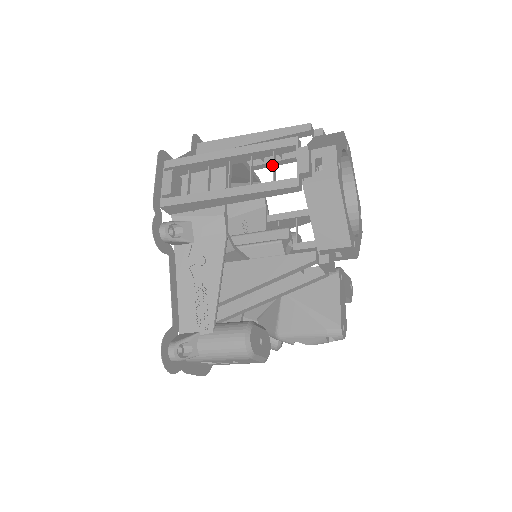
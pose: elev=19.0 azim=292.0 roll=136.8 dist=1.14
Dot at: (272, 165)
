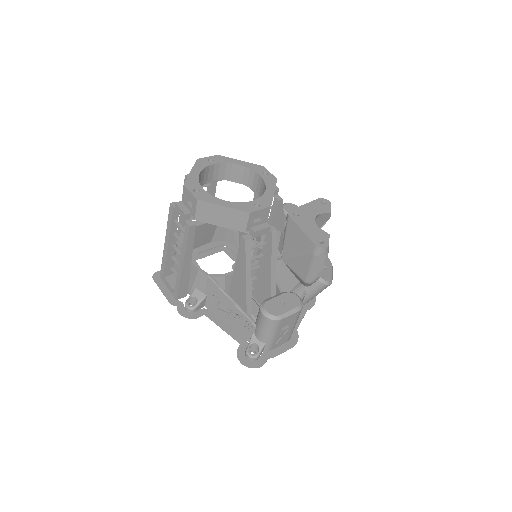
Dot at: occluded
